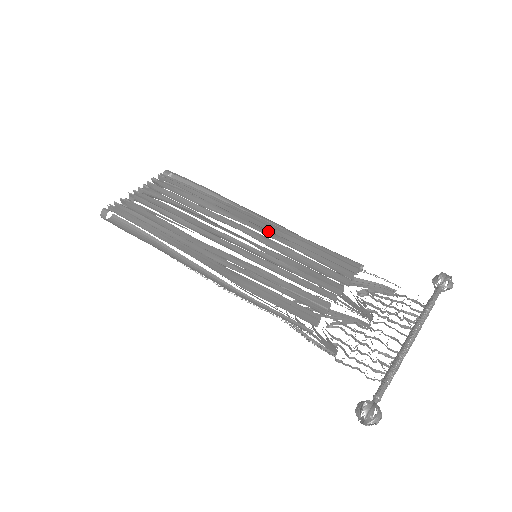
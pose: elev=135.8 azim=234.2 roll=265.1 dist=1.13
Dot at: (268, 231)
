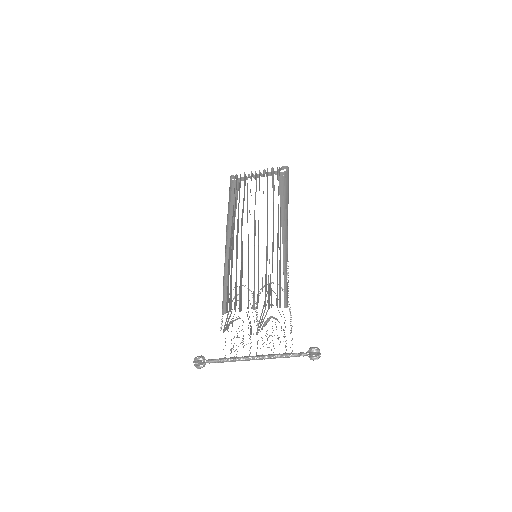
Dot at: (273, 247)
